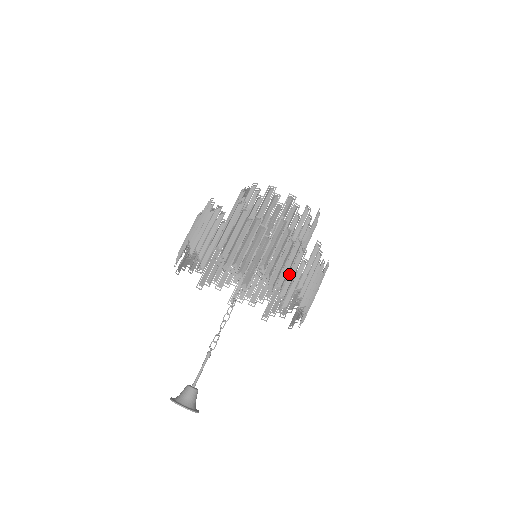
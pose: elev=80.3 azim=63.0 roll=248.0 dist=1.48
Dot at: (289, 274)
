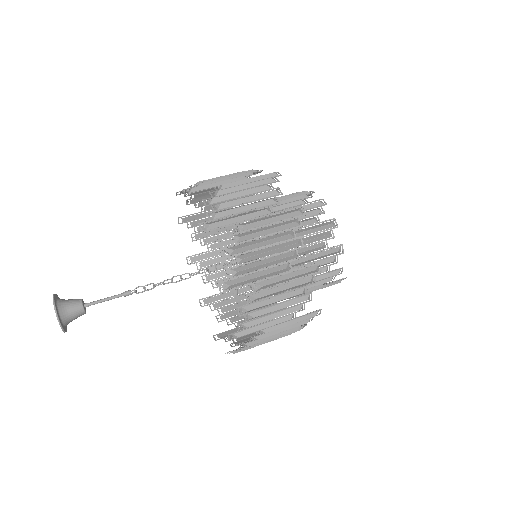
Dot at: (271, 314)
